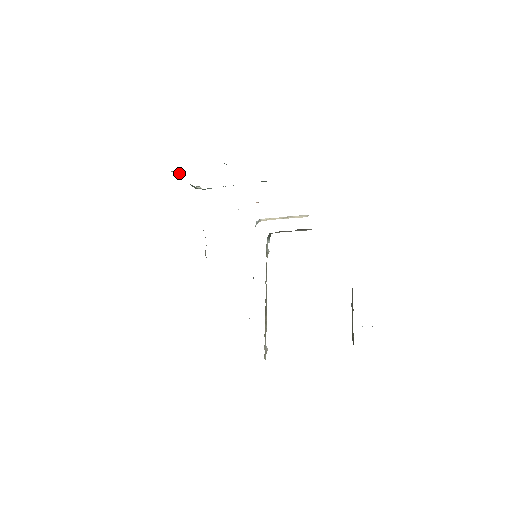
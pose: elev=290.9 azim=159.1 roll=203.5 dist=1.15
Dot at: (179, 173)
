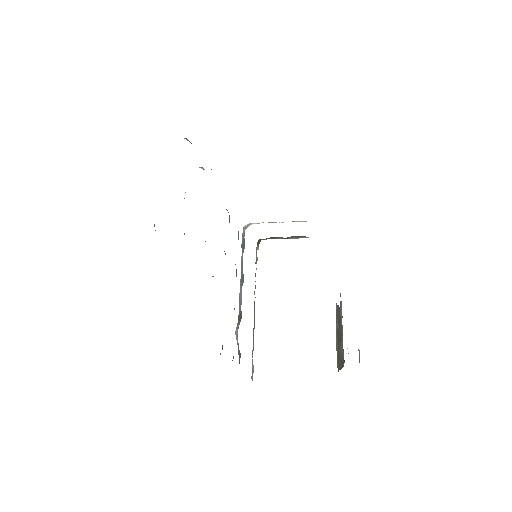
Dot at: occluded
